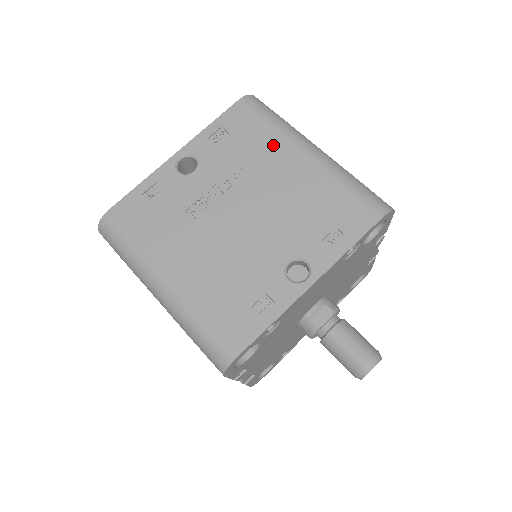
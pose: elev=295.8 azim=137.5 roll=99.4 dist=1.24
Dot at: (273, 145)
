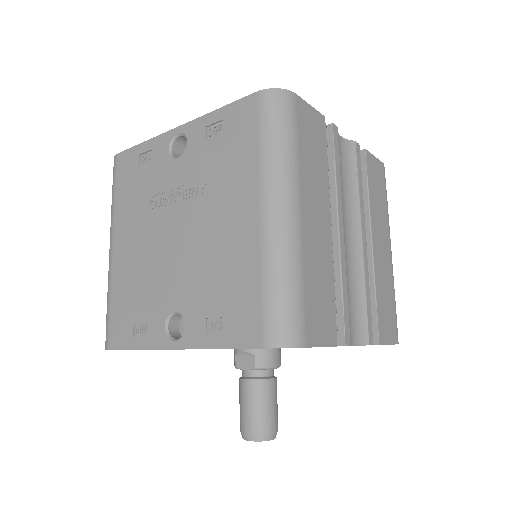
Dot at: (243, 177)
